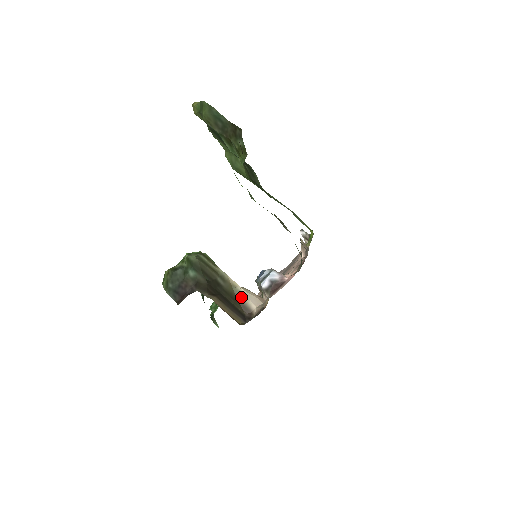
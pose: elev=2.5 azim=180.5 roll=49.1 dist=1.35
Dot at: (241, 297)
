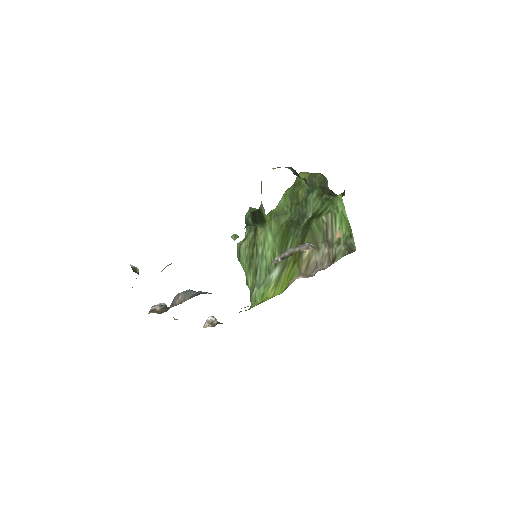
Dot at: occluded
